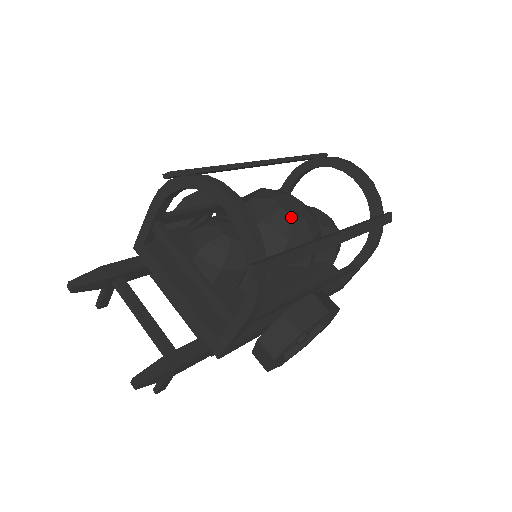
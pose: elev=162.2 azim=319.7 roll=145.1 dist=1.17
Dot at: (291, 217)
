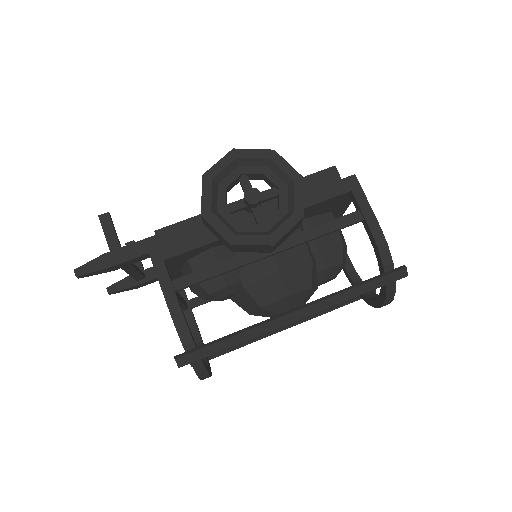
Dot at: occluded
